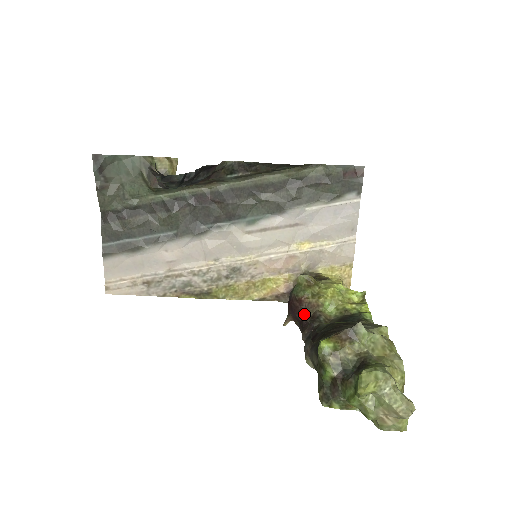
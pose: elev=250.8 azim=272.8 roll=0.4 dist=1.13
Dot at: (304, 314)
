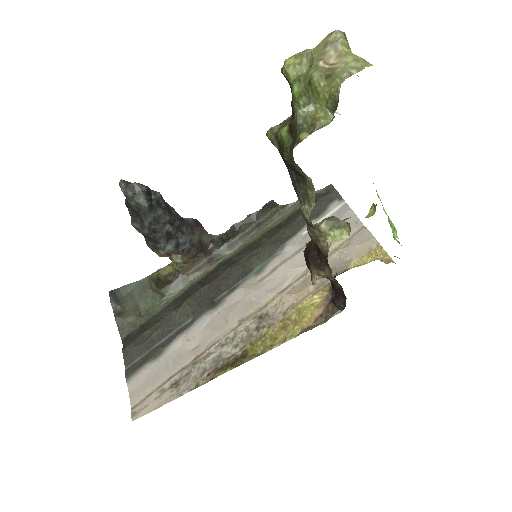
Dot at: occluded
